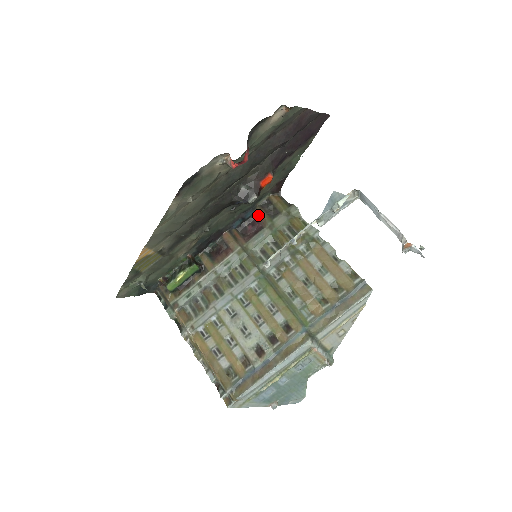
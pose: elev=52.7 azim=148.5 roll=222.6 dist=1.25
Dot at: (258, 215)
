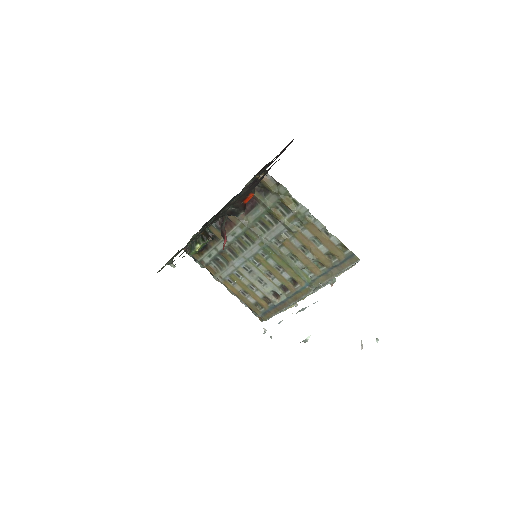
Dot at: occluded
